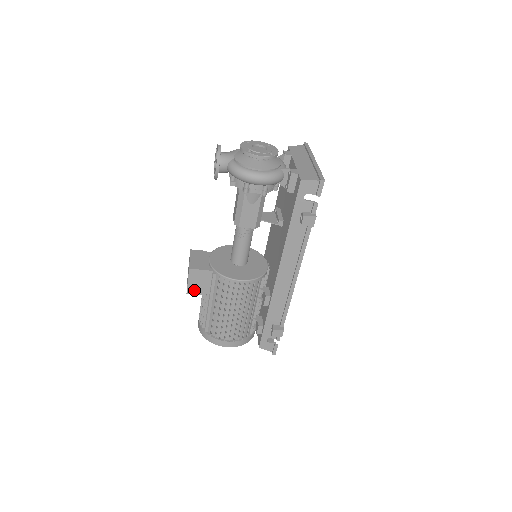
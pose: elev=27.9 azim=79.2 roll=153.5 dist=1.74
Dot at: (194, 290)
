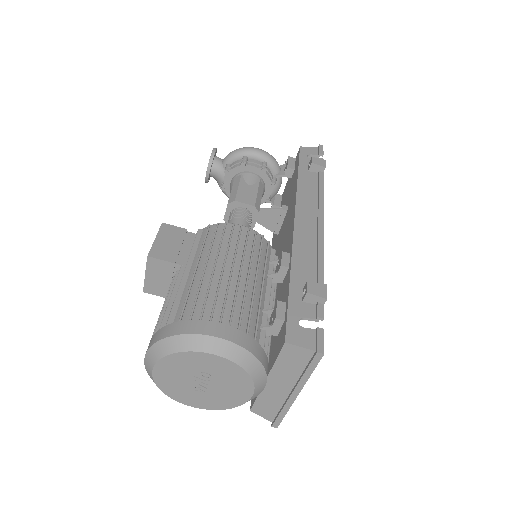
Dot at: (162, 253)
